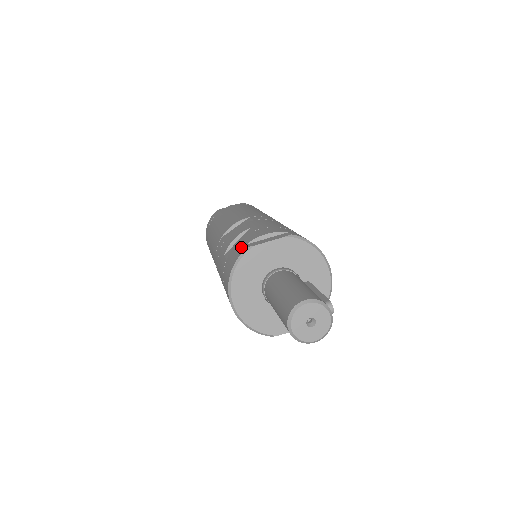
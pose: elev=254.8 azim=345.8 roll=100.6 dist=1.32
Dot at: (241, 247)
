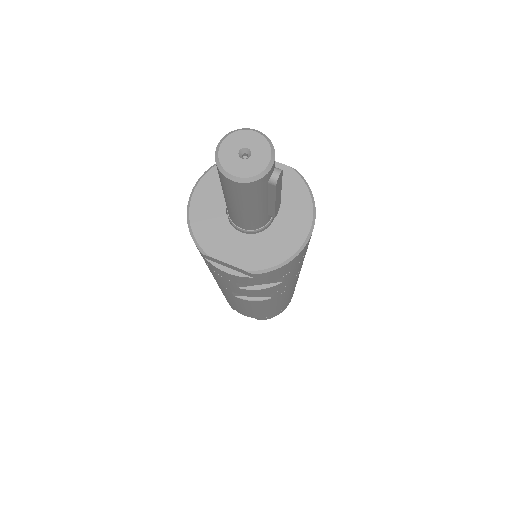
Dot at: occluded
